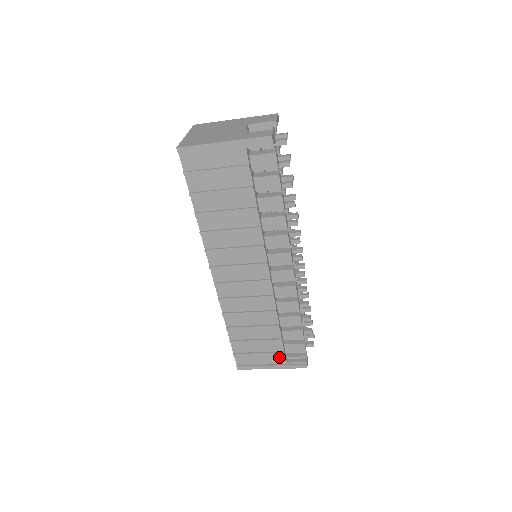
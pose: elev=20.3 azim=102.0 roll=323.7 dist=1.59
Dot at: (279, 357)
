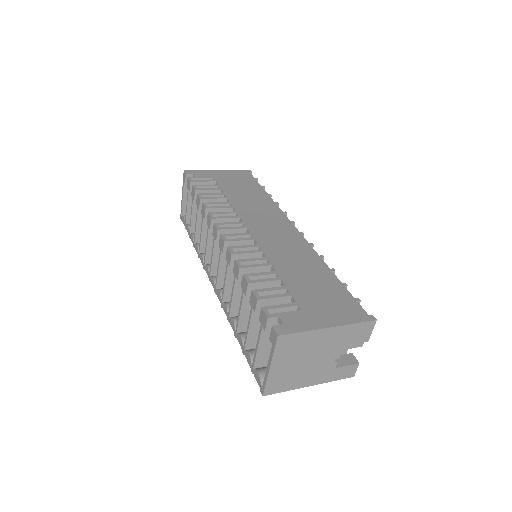
Dot at: occluded
